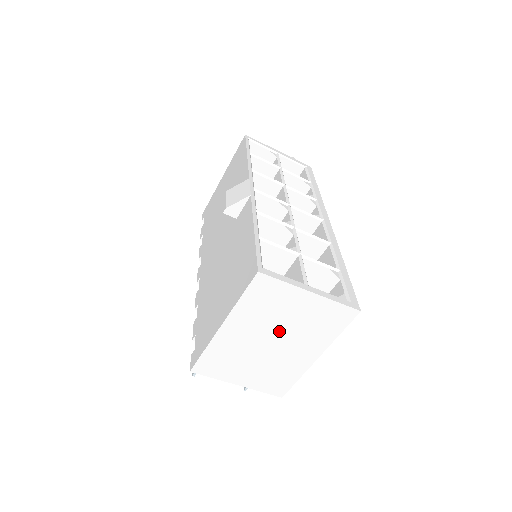
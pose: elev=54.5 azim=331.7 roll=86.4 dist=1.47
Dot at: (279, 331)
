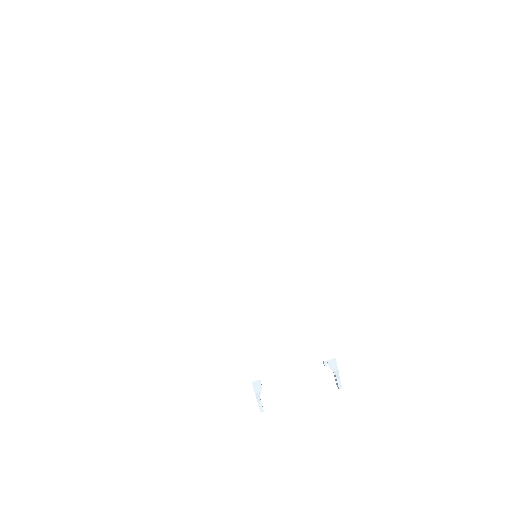
Dot at: (266, 250)
